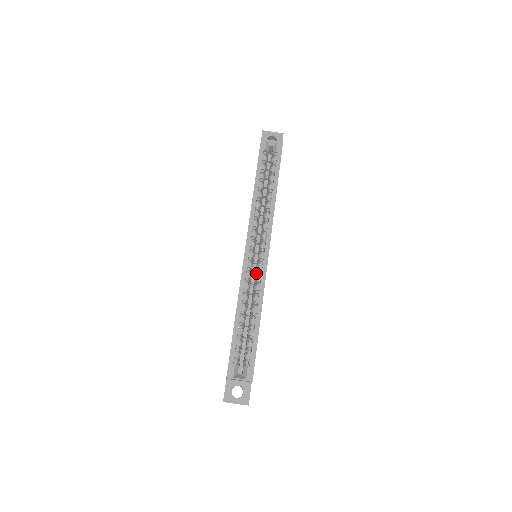
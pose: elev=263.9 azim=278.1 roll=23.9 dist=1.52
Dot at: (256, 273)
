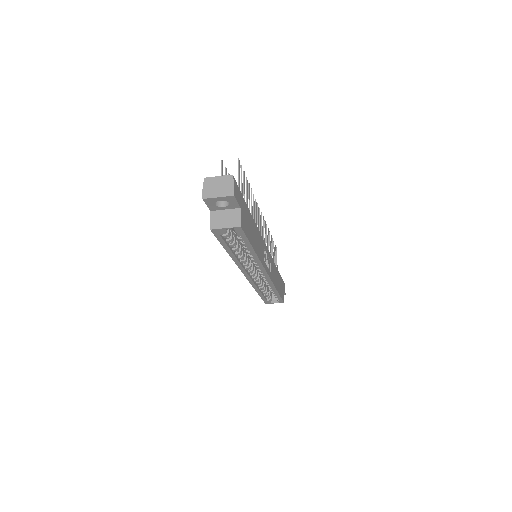
Dot at: occluded
